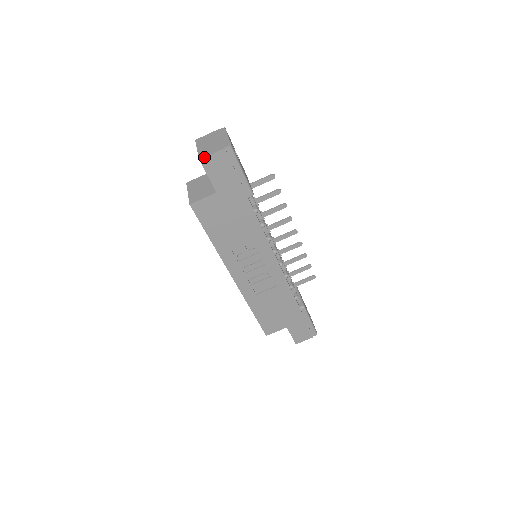
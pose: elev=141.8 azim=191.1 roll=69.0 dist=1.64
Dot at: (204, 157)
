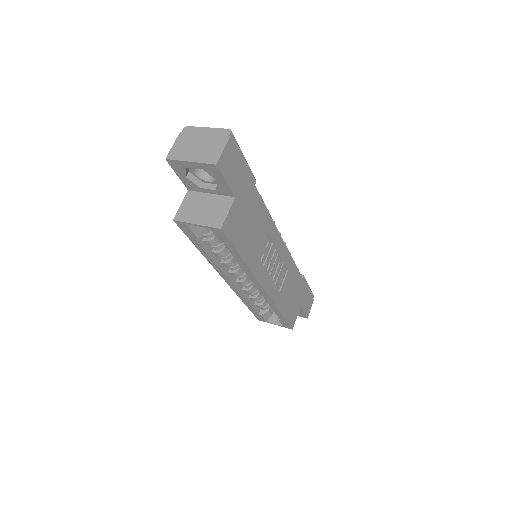
Dot at: (219, 159)
